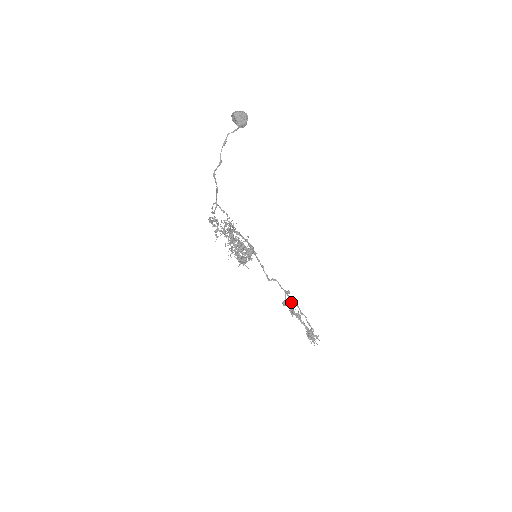
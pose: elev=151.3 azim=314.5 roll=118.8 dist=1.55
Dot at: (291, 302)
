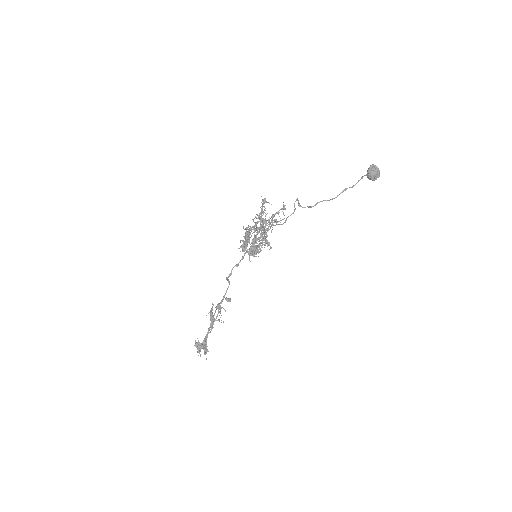
Dot at: occluded
